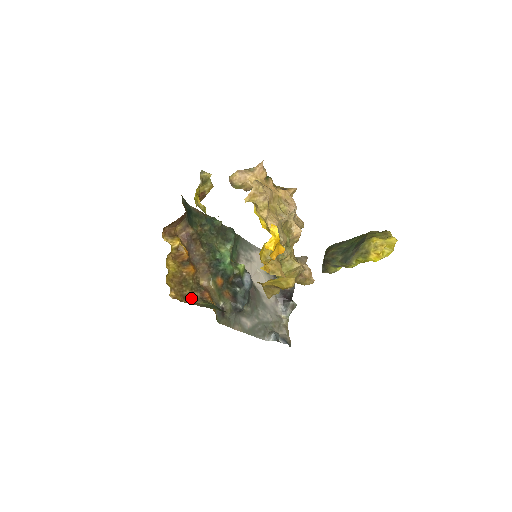
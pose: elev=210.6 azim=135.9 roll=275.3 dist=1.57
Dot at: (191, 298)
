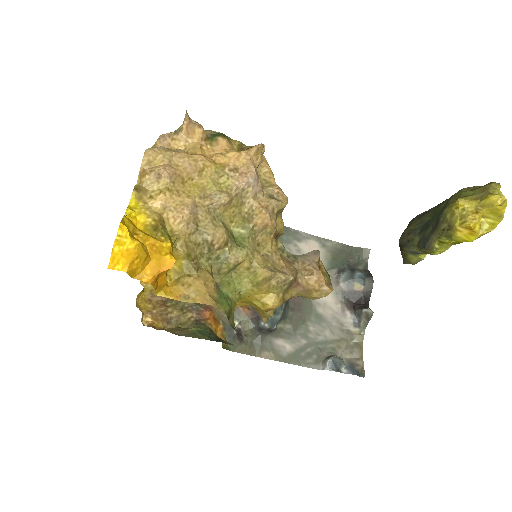
Dot at: (182, 321)
